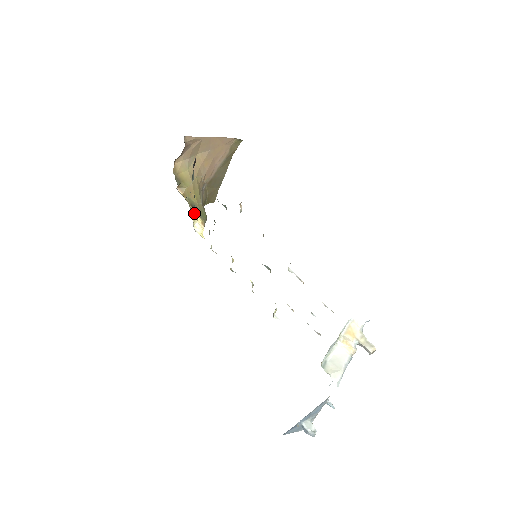
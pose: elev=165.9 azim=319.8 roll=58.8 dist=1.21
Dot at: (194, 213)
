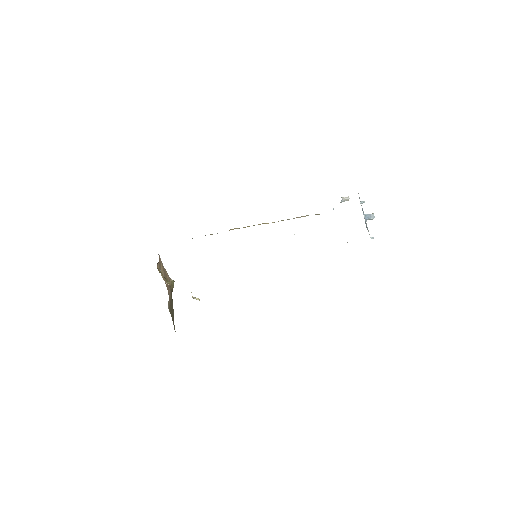
Dot at: occluded
